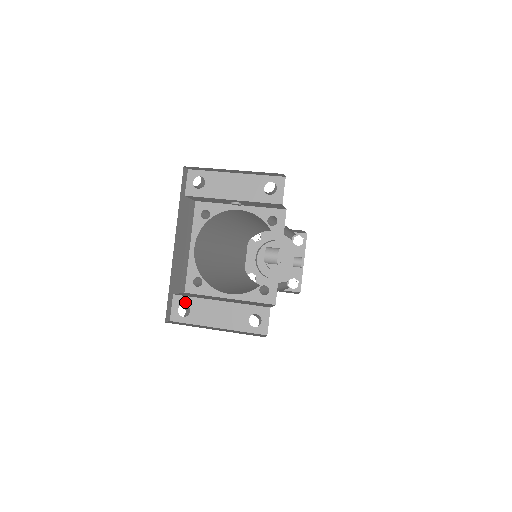
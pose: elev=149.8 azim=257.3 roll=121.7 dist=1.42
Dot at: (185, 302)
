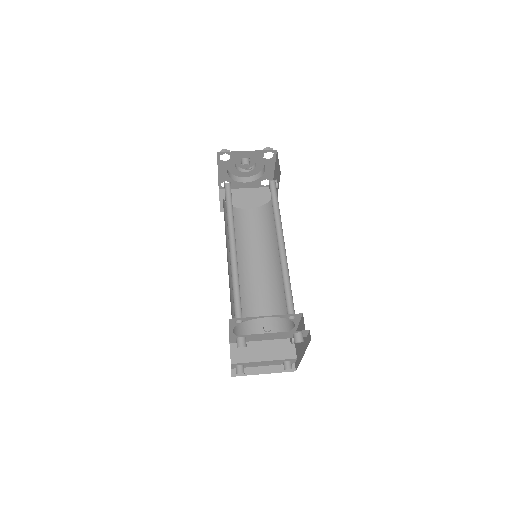
Dot at: (240, 364)
